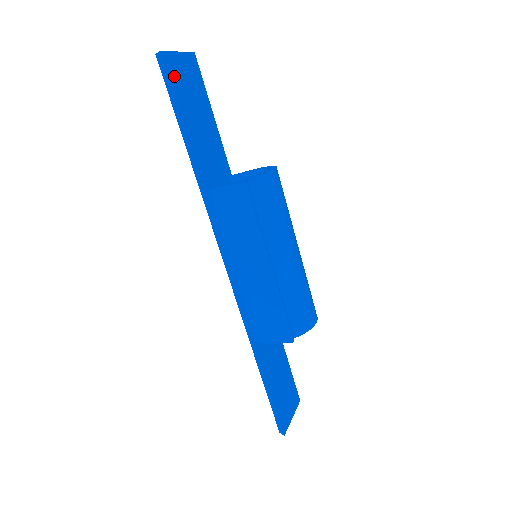
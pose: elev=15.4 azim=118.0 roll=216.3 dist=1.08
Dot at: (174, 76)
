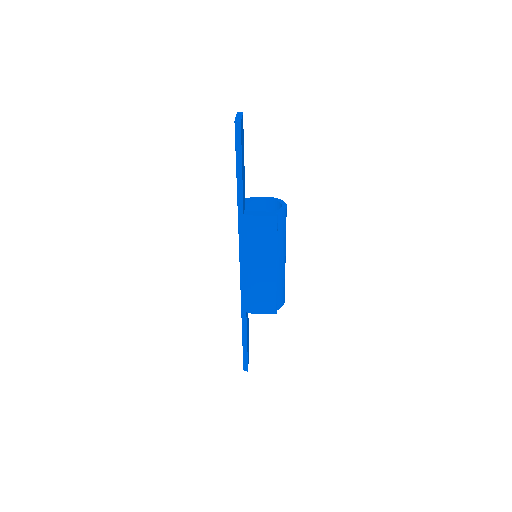
Dot at: (241, 137)
